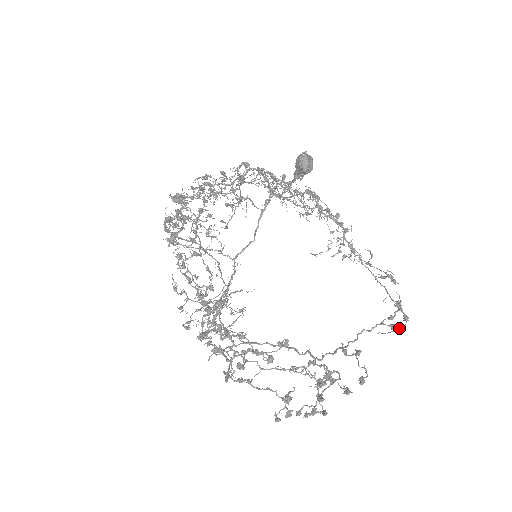
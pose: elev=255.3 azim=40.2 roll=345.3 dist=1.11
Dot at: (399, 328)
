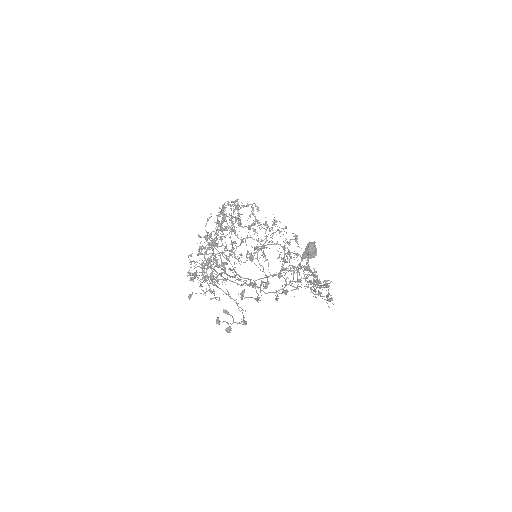
Dot at: occluded
